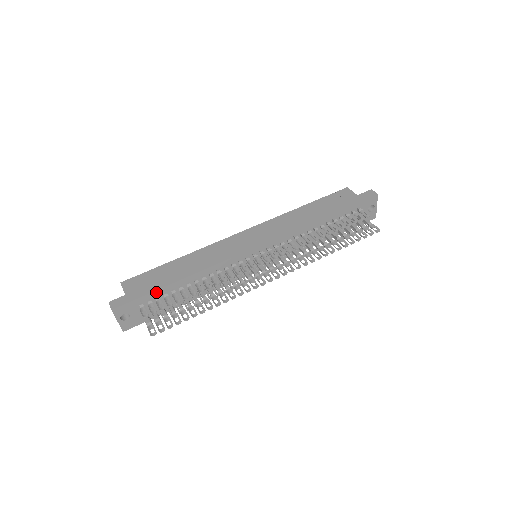
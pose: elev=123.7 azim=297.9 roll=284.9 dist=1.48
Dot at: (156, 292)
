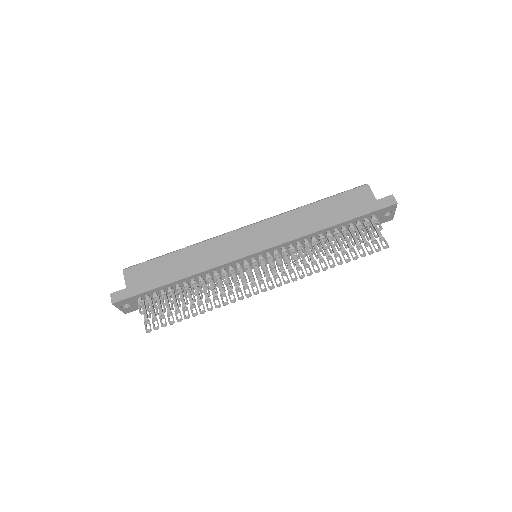
Dot at: (153, 290)
